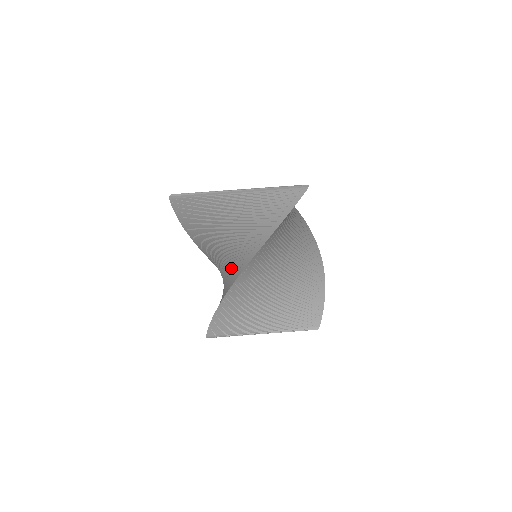
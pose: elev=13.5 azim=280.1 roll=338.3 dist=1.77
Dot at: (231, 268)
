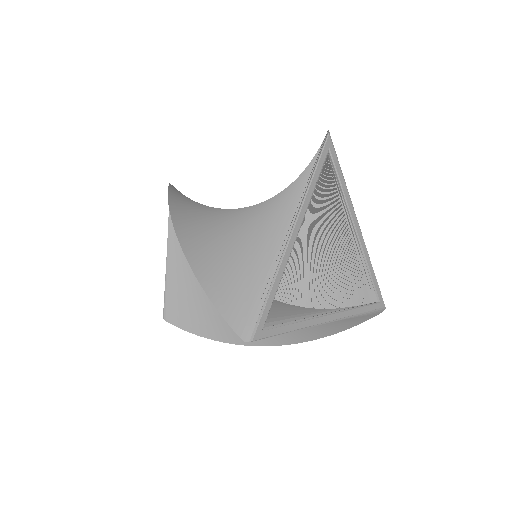
Dot at: occluded
